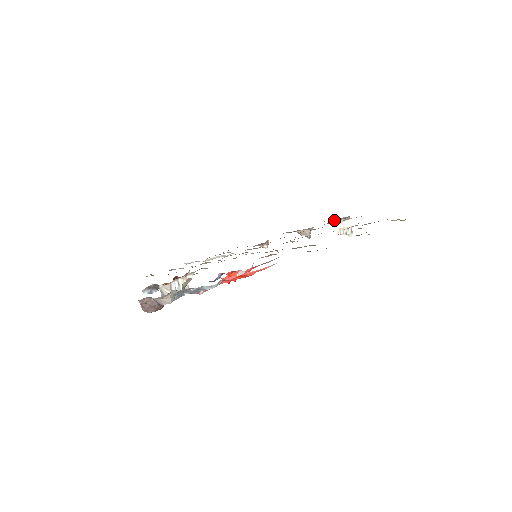
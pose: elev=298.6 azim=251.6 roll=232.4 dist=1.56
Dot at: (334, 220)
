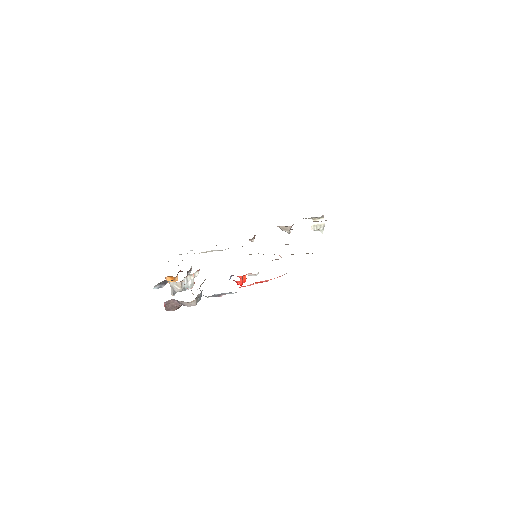
Dot at: (310, 218)
